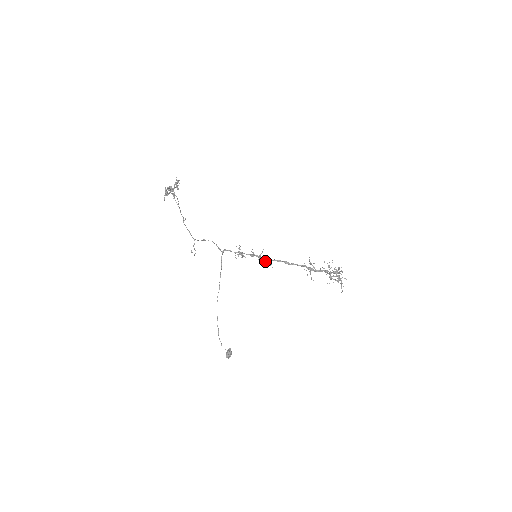
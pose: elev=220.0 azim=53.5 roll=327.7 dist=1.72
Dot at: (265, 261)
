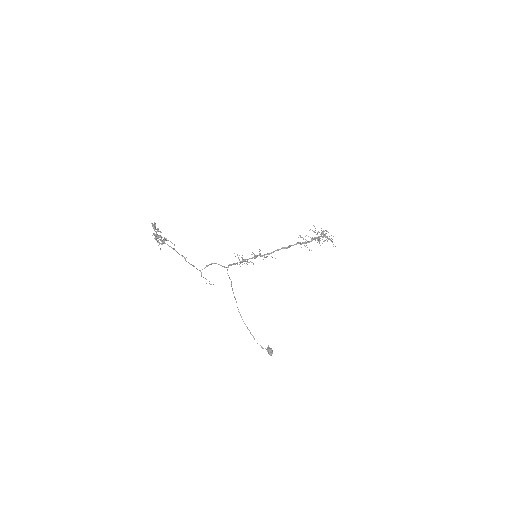
Dot at: (266, 256)
